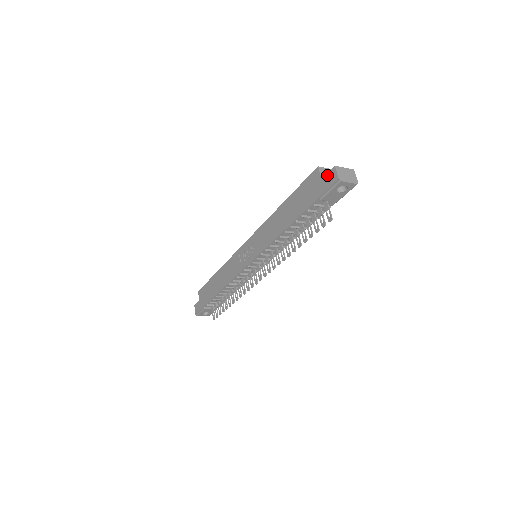
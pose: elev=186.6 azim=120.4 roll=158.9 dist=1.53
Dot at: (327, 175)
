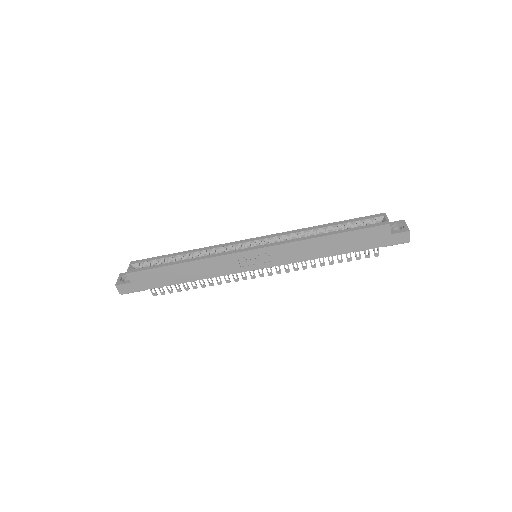
Dot at: (399, 235)
